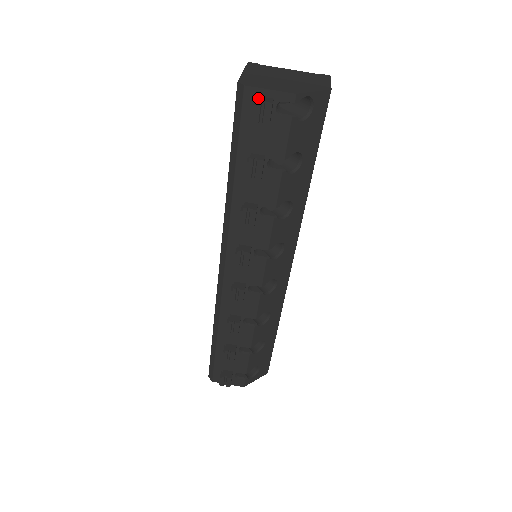
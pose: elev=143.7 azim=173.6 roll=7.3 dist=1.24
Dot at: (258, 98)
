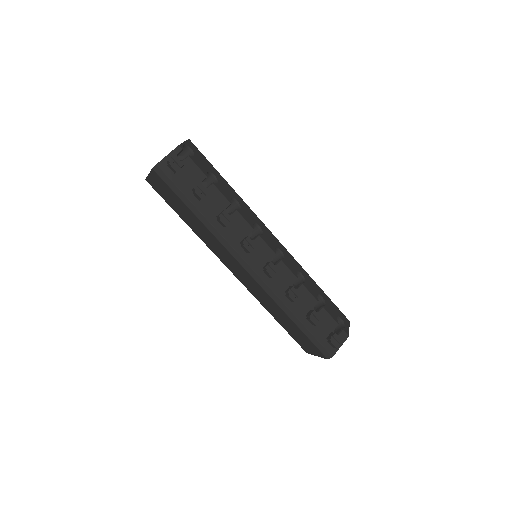
Dot at: (167, 161)
